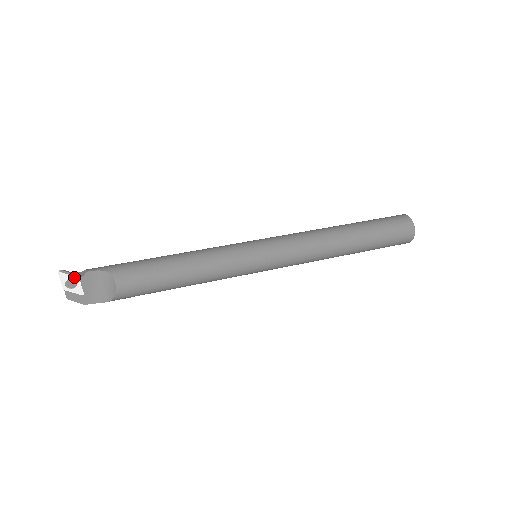
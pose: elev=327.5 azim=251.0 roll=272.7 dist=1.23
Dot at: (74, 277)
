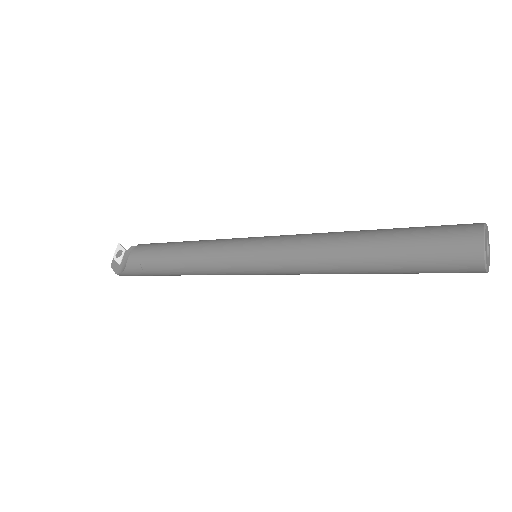
Dot at: (123, 249)
